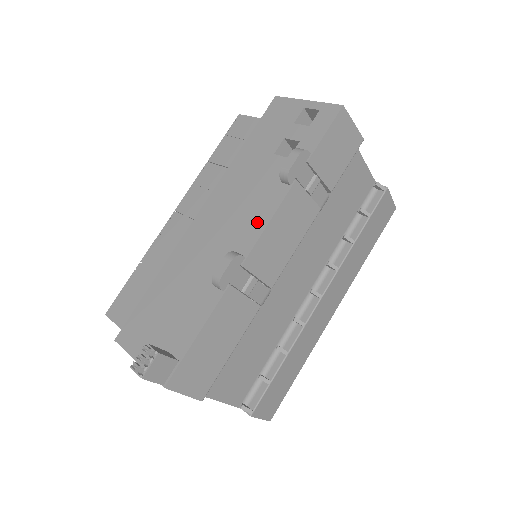
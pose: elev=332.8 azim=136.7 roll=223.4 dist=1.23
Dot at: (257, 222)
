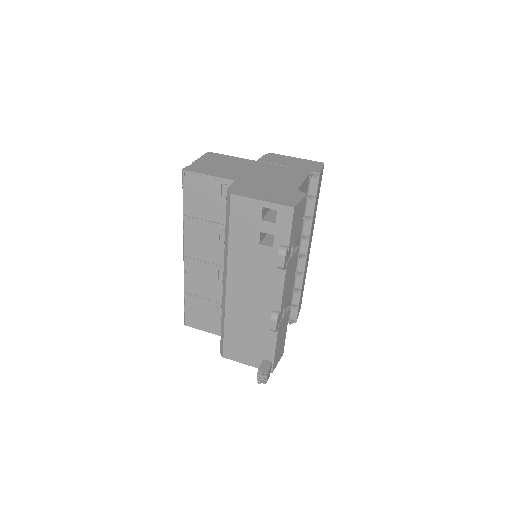
Dot at: (275, 291)
